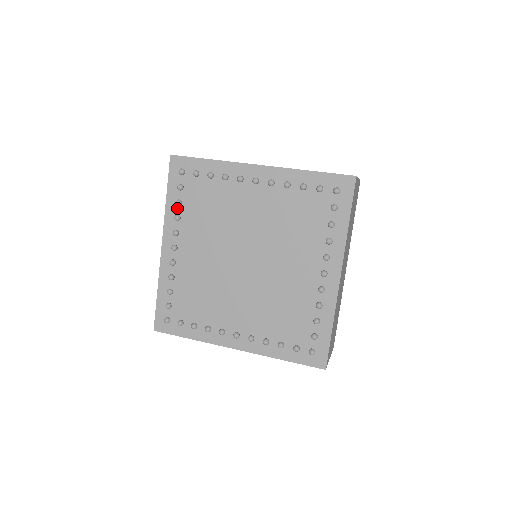
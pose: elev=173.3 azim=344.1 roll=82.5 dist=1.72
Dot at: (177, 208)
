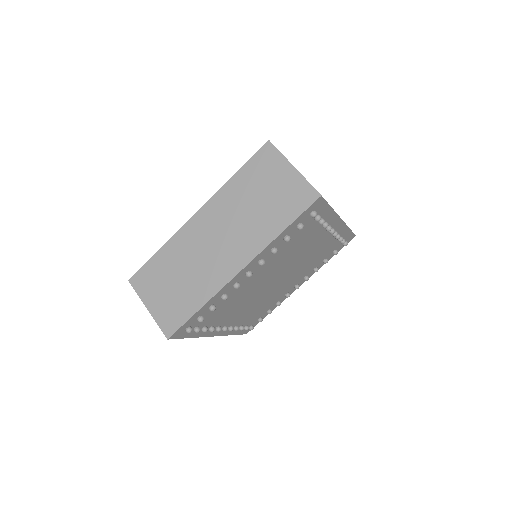
Dot at: occluded
